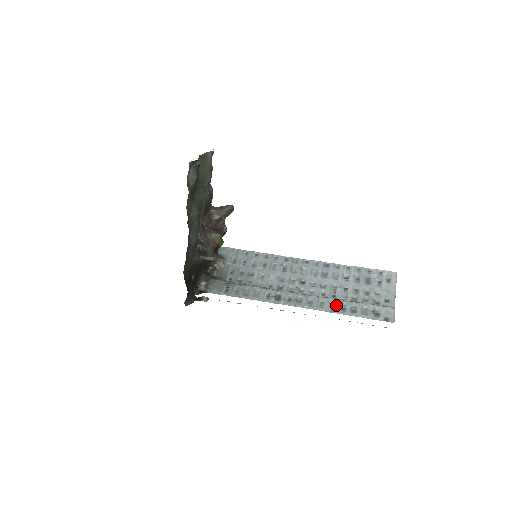
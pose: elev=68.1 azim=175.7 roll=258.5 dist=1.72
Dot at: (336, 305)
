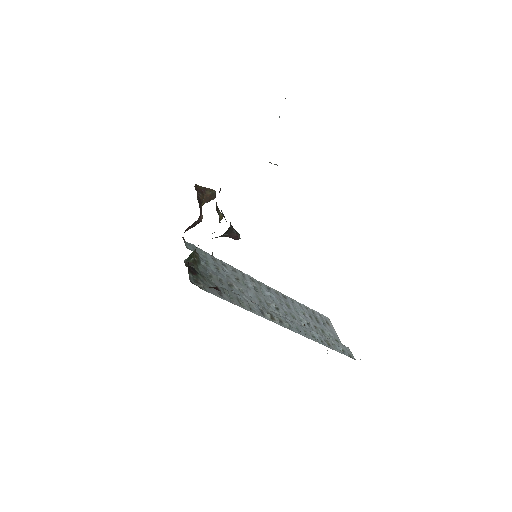
Dot at: (316, 335)
